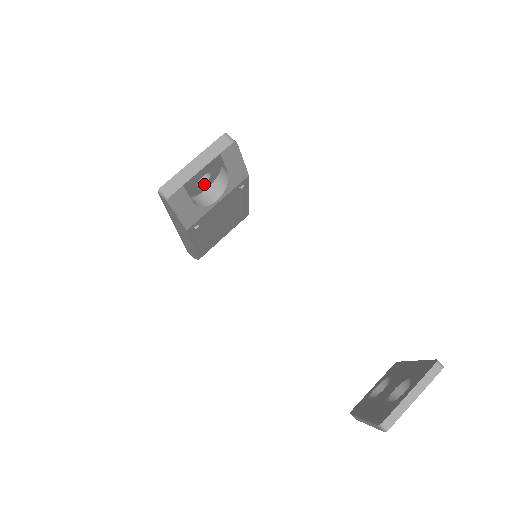
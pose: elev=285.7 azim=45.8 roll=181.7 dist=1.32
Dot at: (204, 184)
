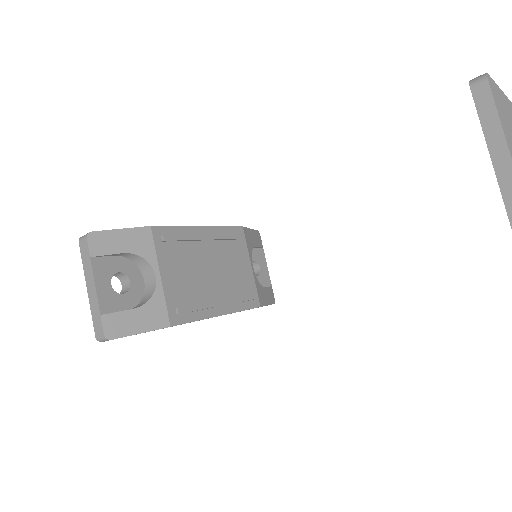
Dot at: (131, 283)
